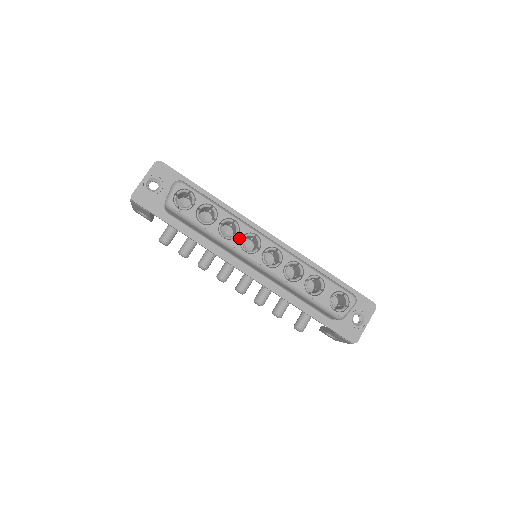
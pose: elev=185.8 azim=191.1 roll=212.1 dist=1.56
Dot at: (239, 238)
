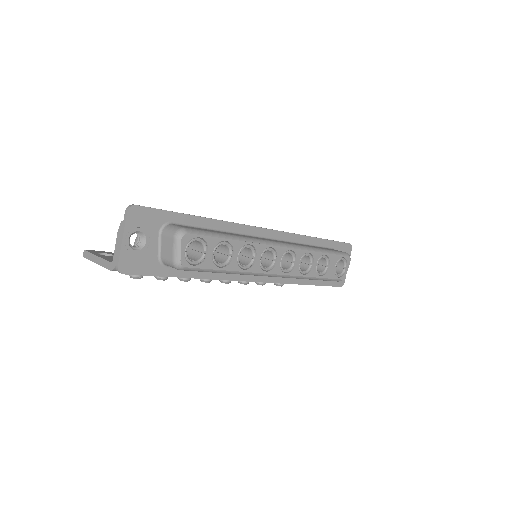
Dot at: (258, 261)
